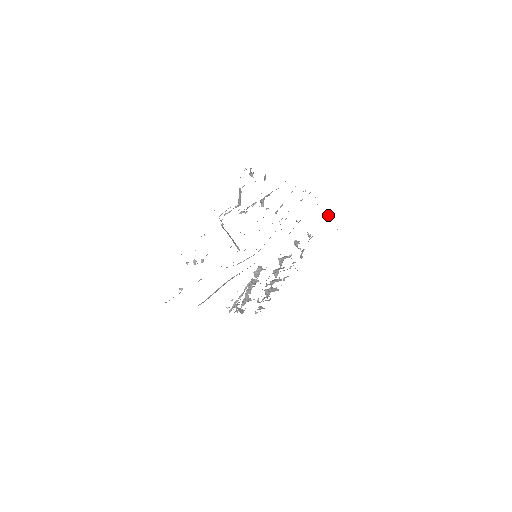
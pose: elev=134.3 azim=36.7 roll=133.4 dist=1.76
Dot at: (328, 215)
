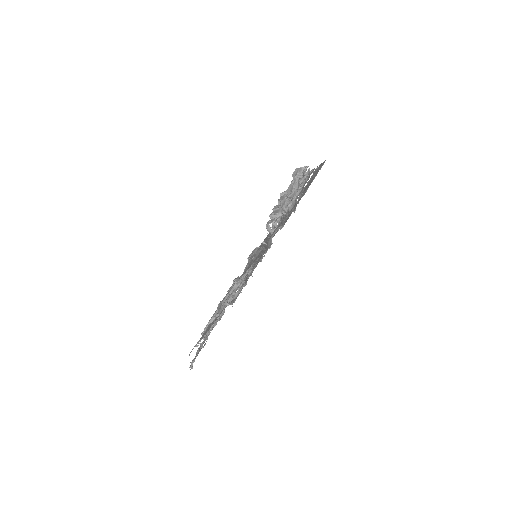
Dot at: (294, 212)
